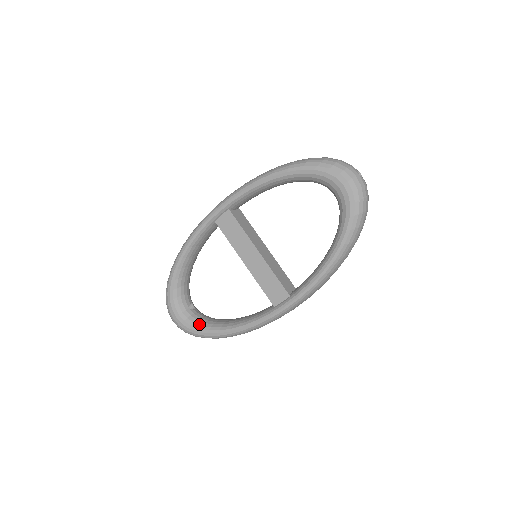
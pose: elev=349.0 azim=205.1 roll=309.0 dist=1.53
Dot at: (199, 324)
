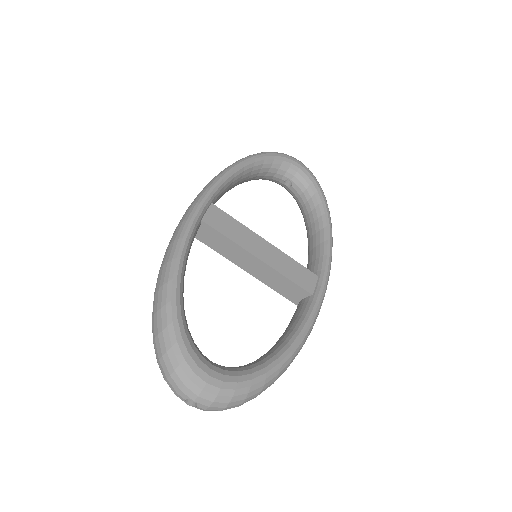
Dot at: (246, 369)
